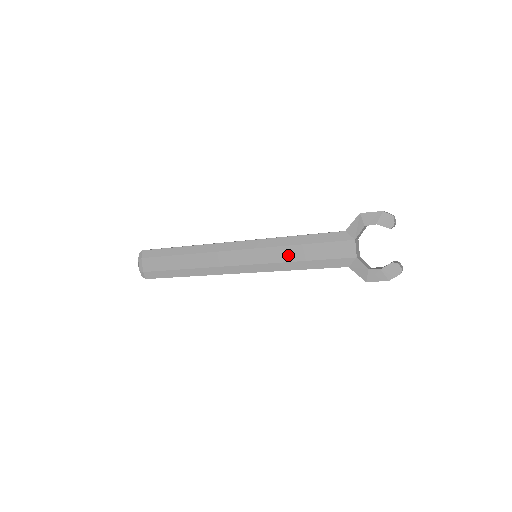
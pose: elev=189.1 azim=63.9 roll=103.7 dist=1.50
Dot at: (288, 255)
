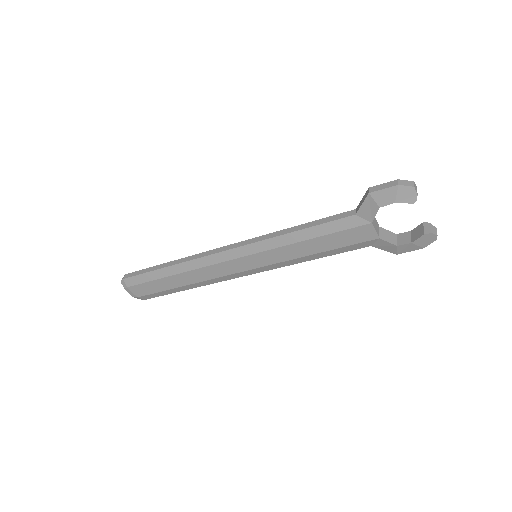
Dot at: (295, 252)
